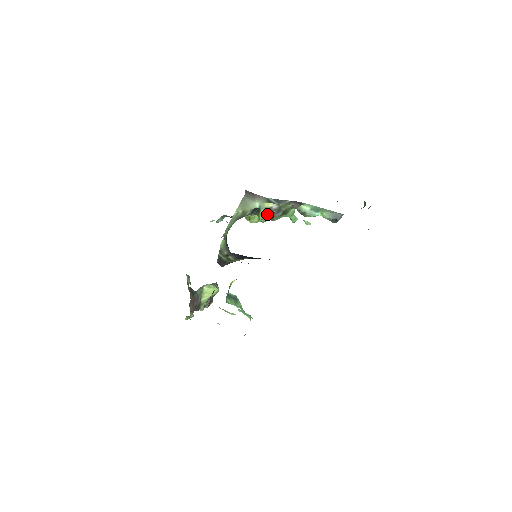
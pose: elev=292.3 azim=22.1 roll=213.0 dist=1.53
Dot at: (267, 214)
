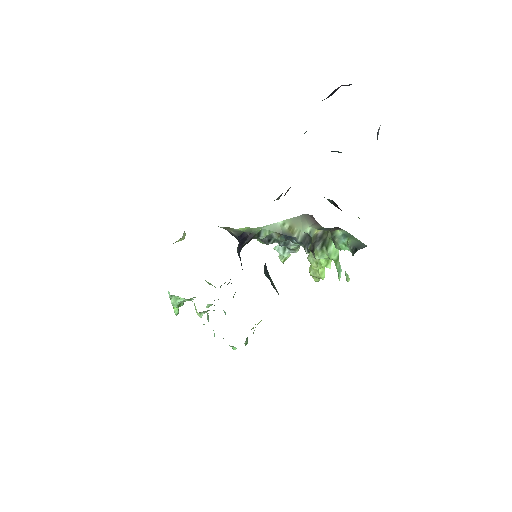
Dot at: (311, 243)
